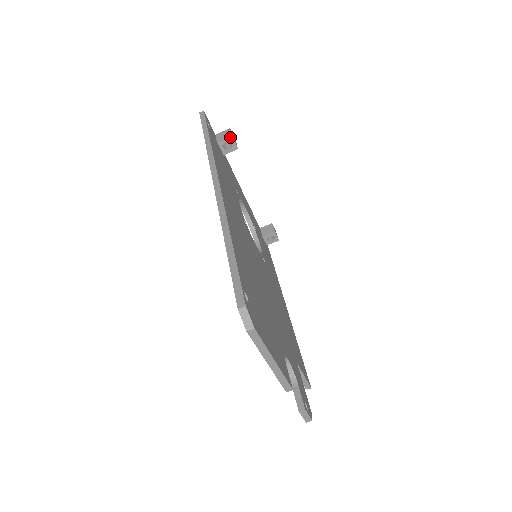
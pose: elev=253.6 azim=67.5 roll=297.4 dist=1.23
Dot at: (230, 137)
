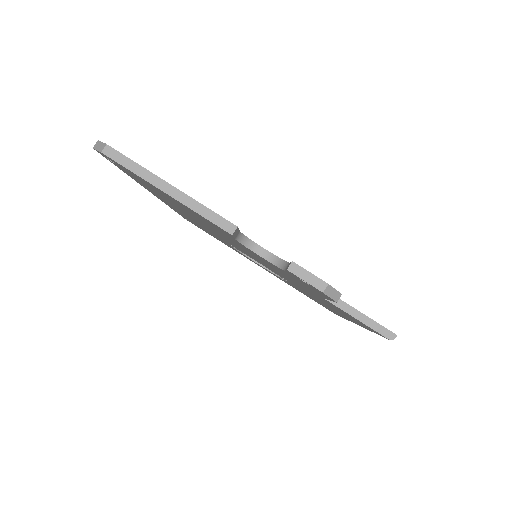
Dot at: occluded
